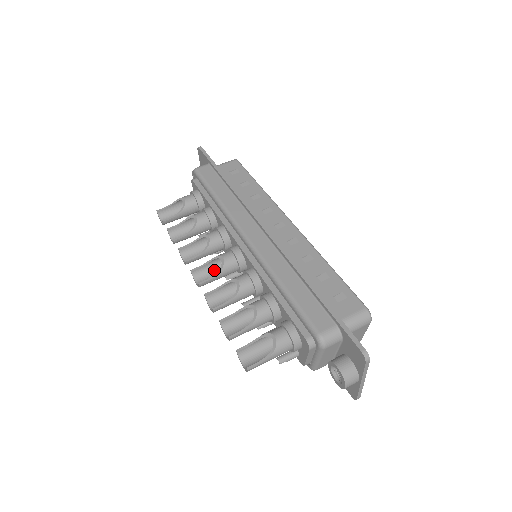
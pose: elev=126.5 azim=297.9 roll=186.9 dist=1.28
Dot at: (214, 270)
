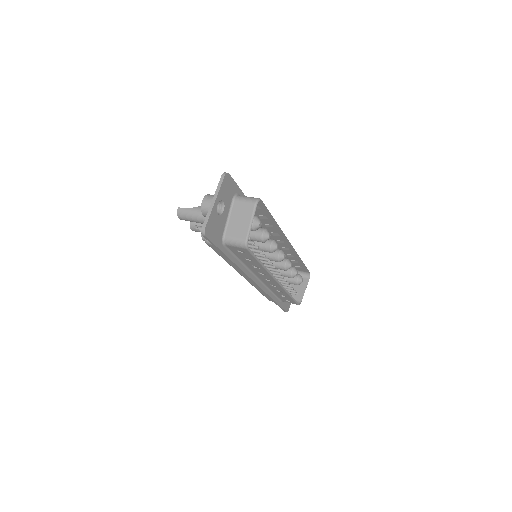
Dot at: occluded
